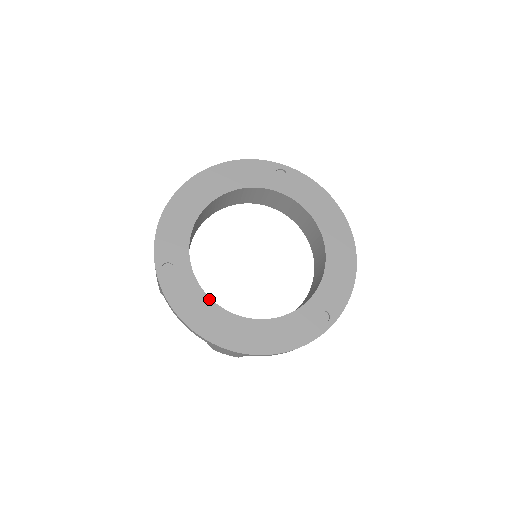
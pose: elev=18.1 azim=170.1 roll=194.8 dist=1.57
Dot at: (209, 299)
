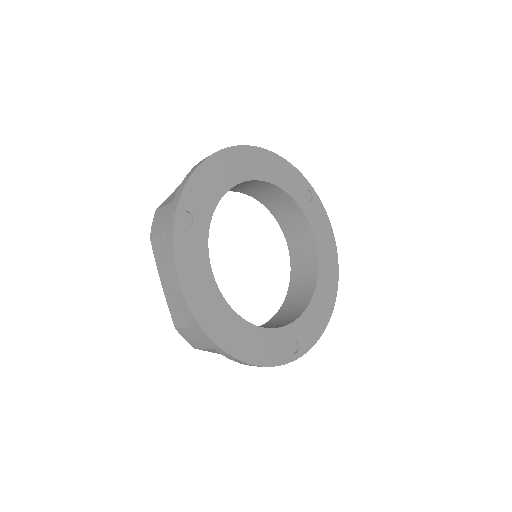
Dot at: (212, 274)
